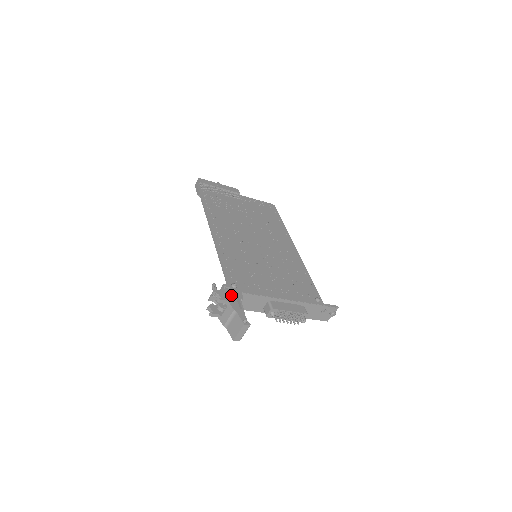
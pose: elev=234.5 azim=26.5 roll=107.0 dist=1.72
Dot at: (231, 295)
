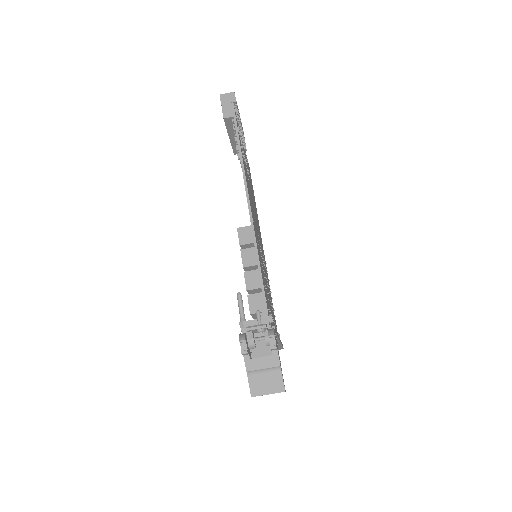
Dot at: occluded
